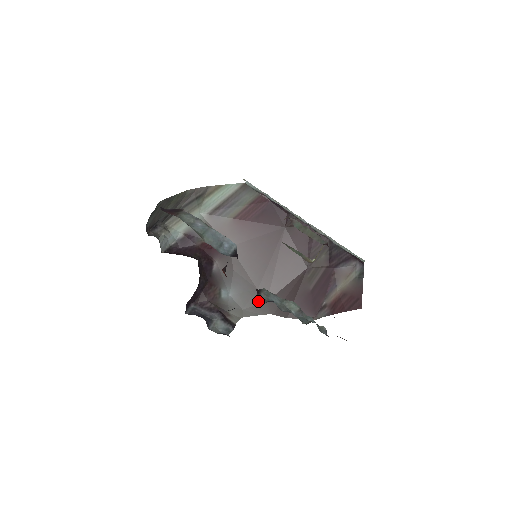
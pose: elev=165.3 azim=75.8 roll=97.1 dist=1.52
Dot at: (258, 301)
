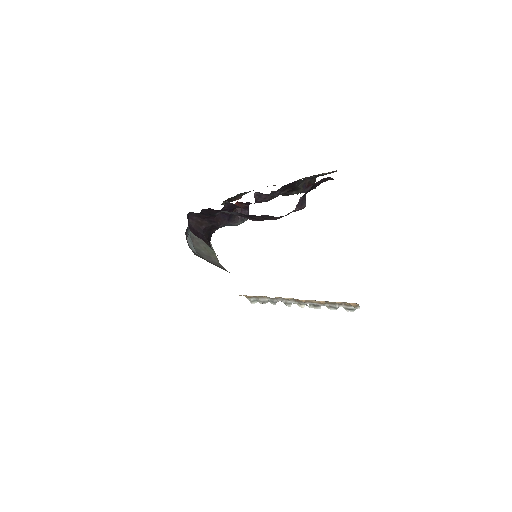
Dot at: (255, 194)
